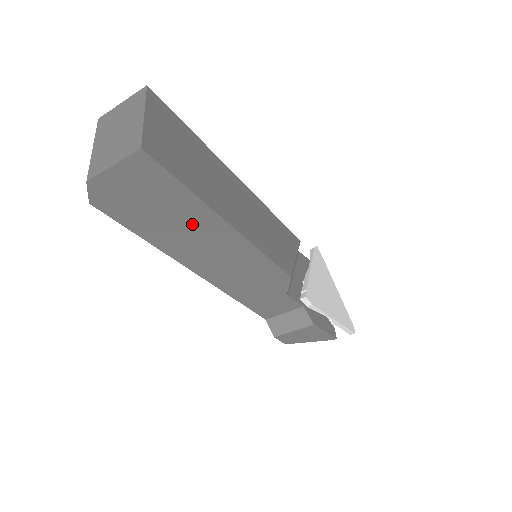
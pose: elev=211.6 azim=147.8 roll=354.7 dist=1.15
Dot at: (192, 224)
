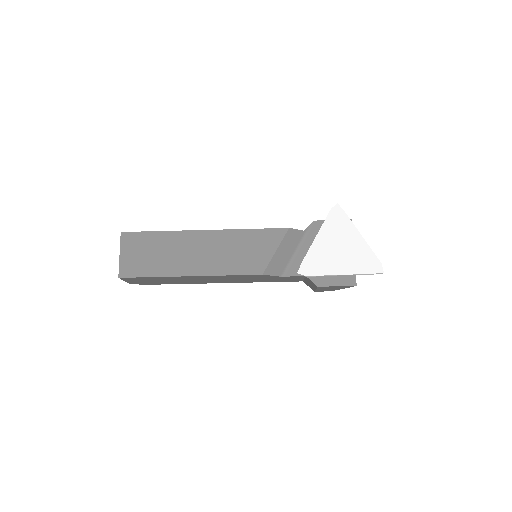
Dot at: (179, 279)
